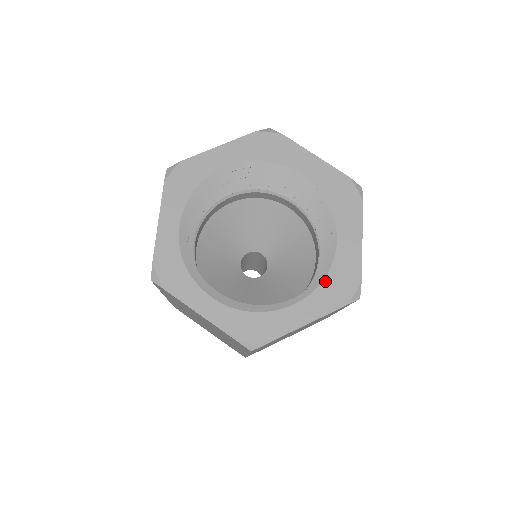
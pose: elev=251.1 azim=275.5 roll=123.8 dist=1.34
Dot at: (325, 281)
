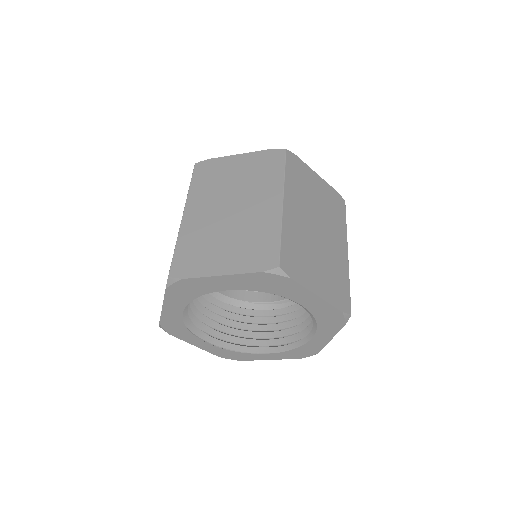
Dot at: (318, 323)
